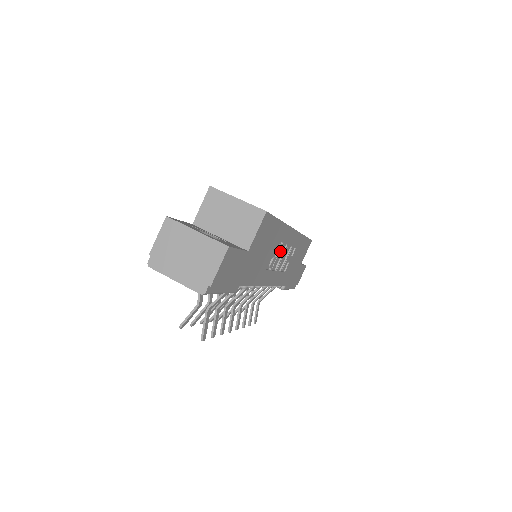
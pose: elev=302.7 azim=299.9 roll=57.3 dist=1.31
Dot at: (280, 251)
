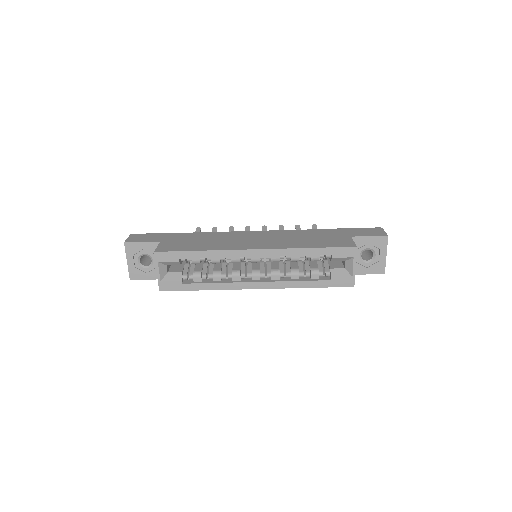
Dot at: occluded
